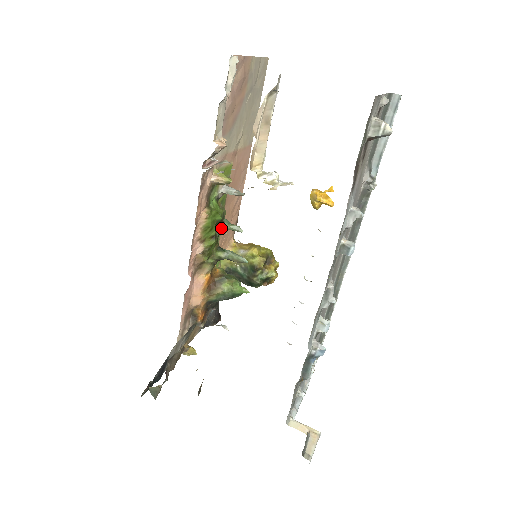
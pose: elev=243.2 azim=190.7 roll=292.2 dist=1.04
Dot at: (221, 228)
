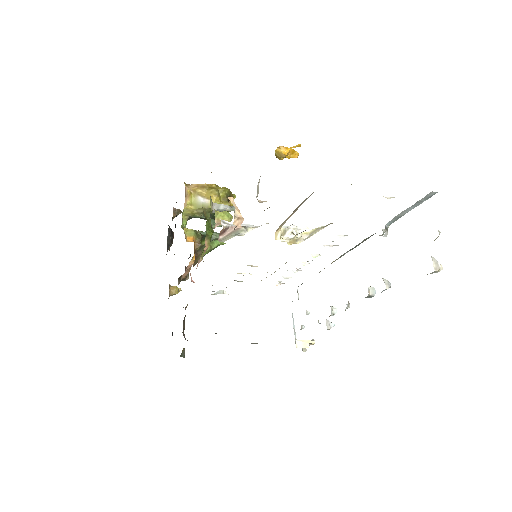
Dot at: occluded
